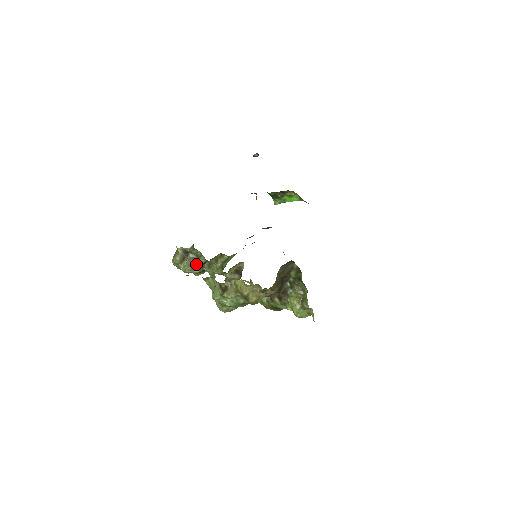
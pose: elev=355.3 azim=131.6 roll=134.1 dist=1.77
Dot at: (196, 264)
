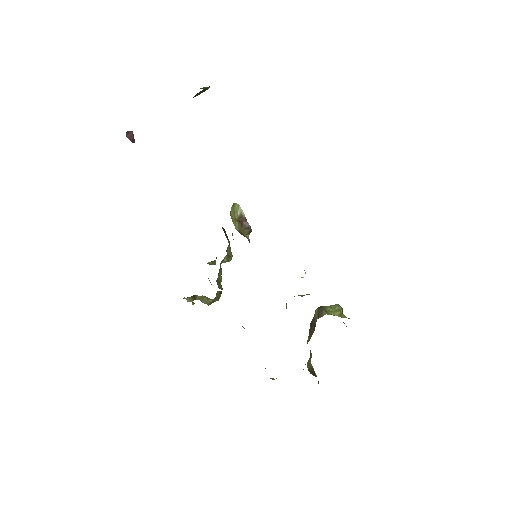
Dot at: (210, 300)
